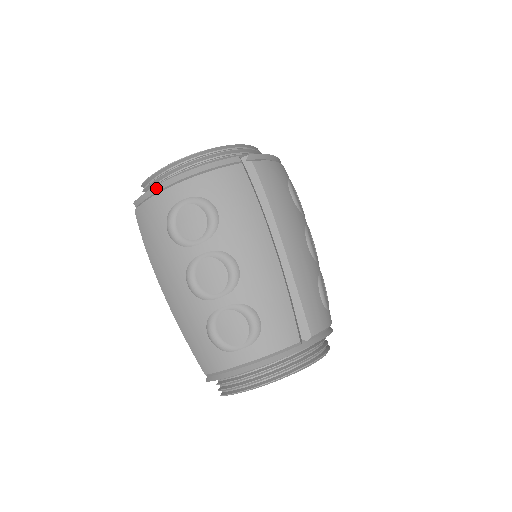
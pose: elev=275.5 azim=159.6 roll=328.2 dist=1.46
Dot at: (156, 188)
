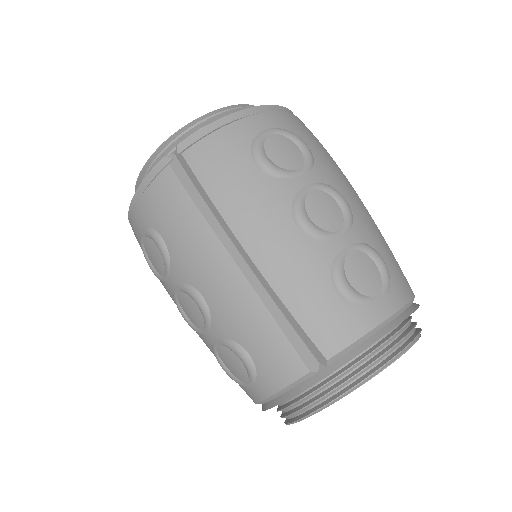
Dot at: occluded
